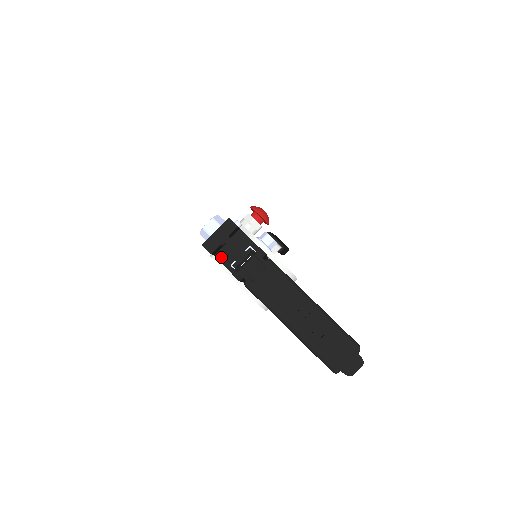
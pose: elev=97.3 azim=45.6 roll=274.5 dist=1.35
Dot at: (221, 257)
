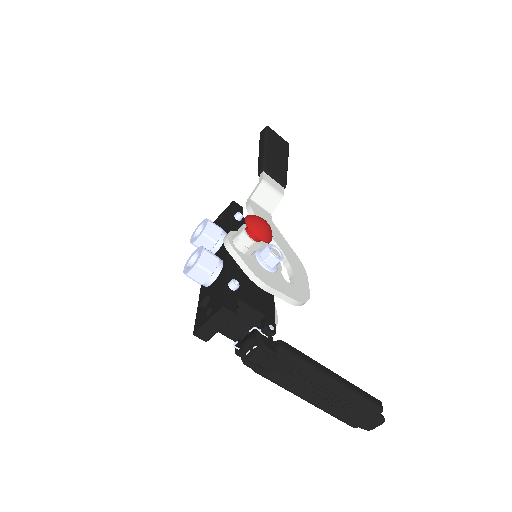
Dot at: occluded
